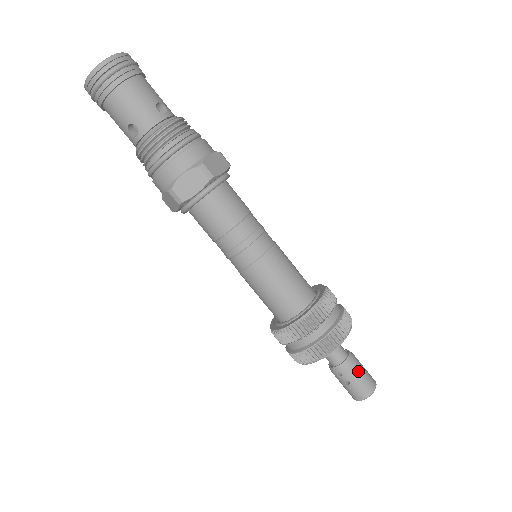
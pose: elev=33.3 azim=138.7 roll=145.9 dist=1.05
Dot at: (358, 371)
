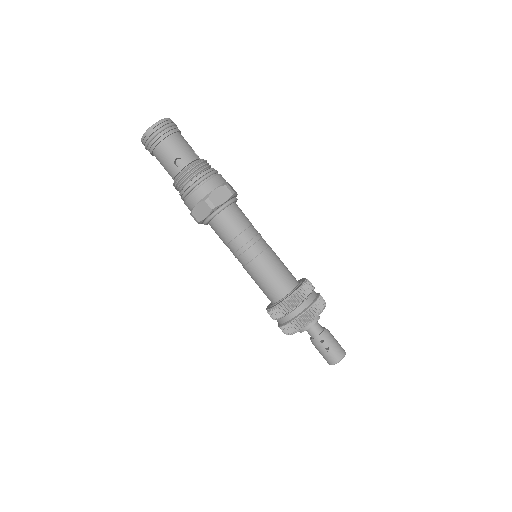
Dot at: (333, 338)
